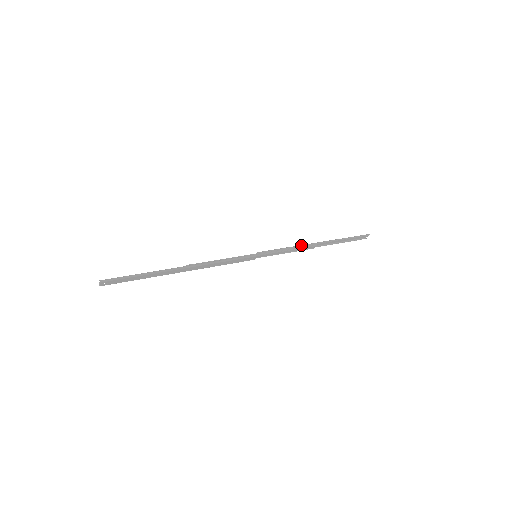
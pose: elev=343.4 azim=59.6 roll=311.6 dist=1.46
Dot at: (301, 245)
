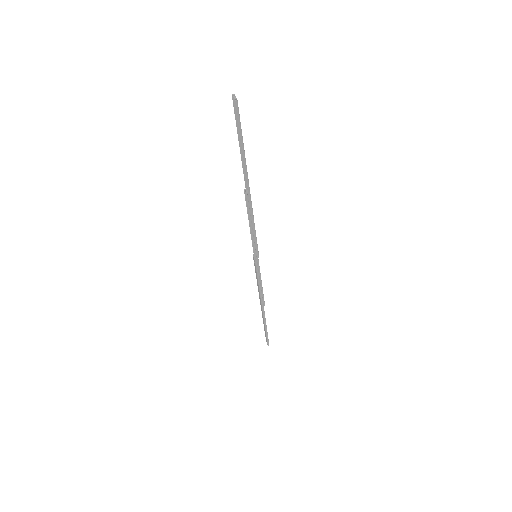
Dot at: (258, 290)
